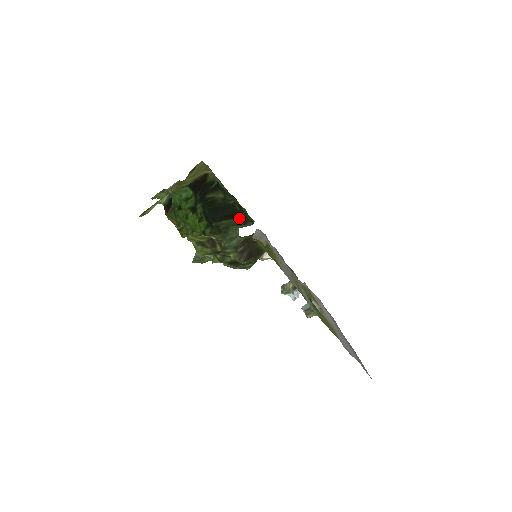
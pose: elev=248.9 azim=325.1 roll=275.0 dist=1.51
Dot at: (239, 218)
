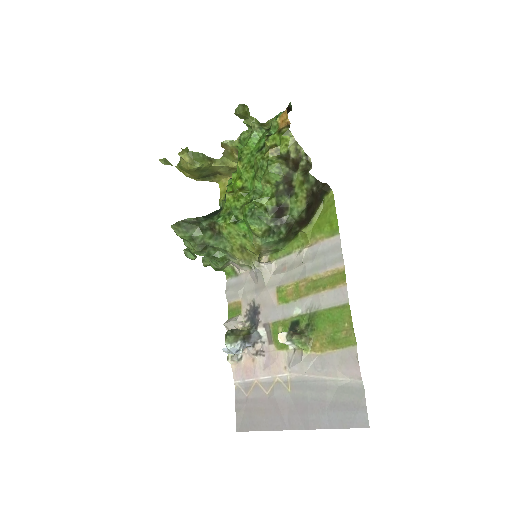
Dot at: occluded
